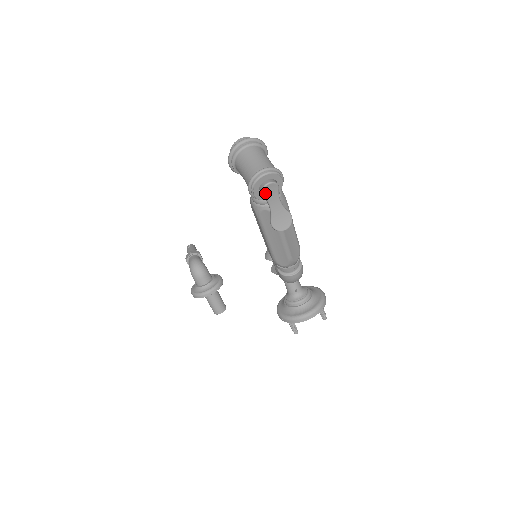
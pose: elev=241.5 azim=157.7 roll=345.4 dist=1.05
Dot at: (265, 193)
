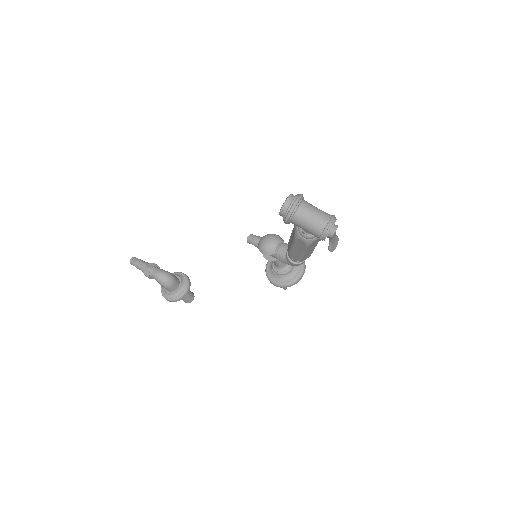
Dot at: occluded
